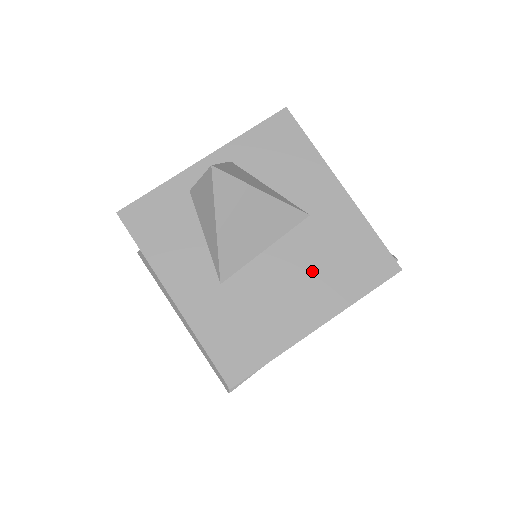
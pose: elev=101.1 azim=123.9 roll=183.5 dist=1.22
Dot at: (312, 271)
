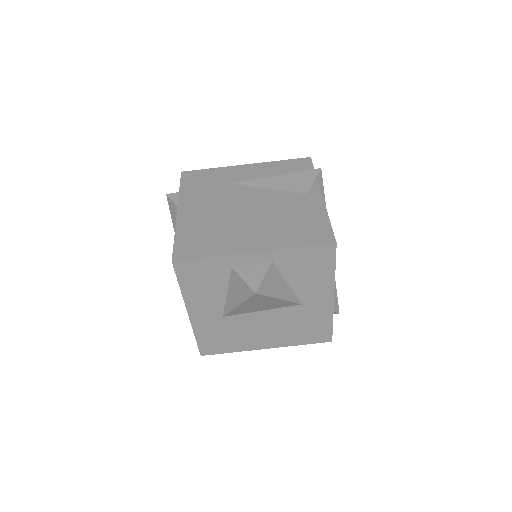
Dot at: (282, 328)
